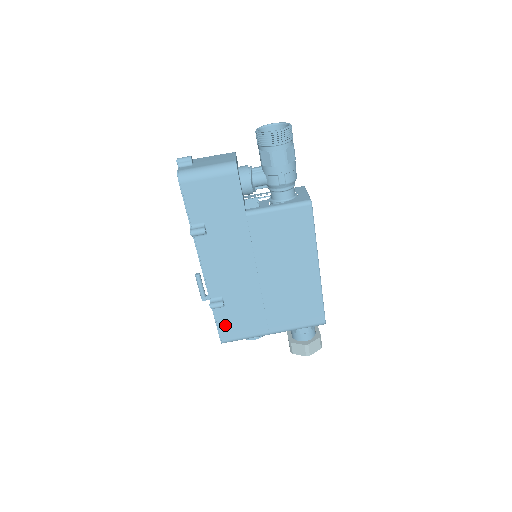
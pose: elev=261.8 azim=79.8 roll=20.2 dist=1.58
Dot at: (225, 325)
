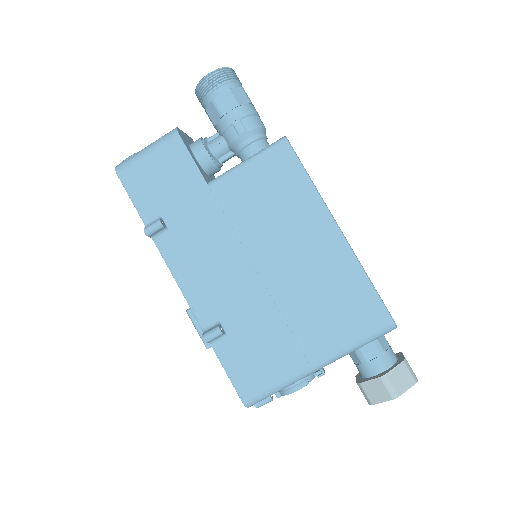
Dot at: (239, 369)
